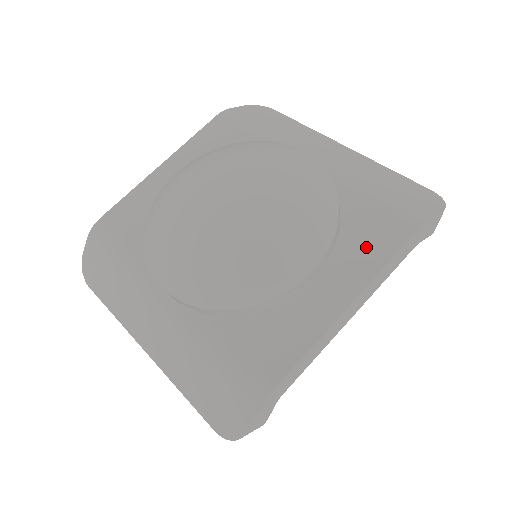
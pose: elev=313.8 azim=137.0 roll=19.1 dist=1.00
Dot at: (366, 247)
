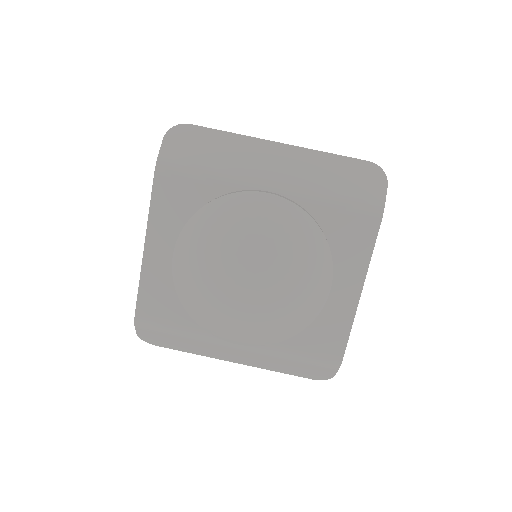
Dot at: (353, 249)
